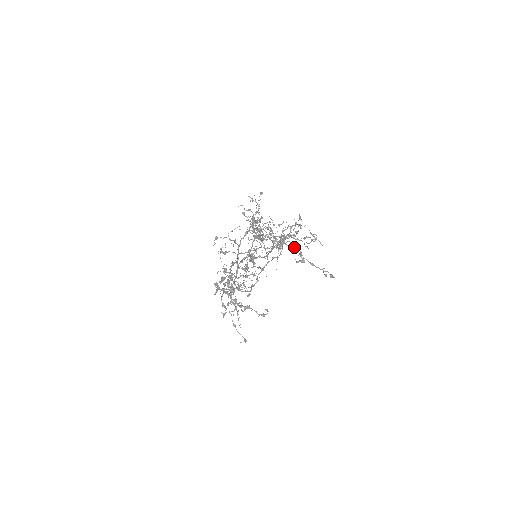
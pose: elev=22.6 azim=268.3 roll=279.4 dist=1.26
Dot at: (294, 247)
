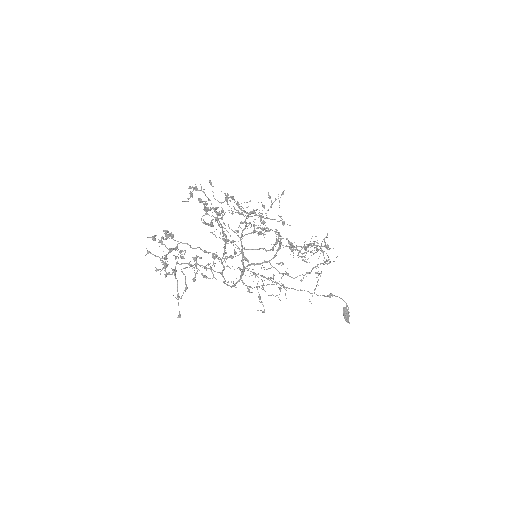
Dot at: (217, 213)
